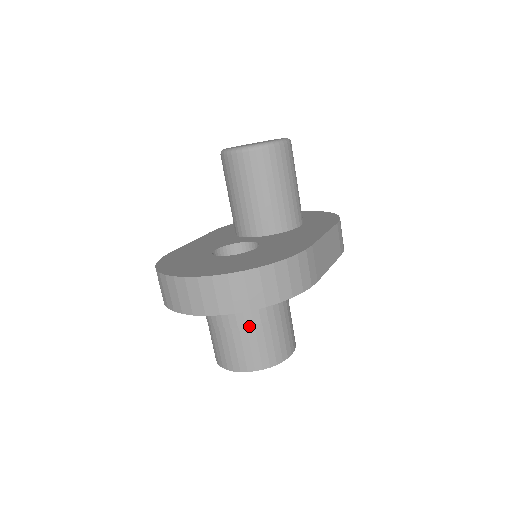
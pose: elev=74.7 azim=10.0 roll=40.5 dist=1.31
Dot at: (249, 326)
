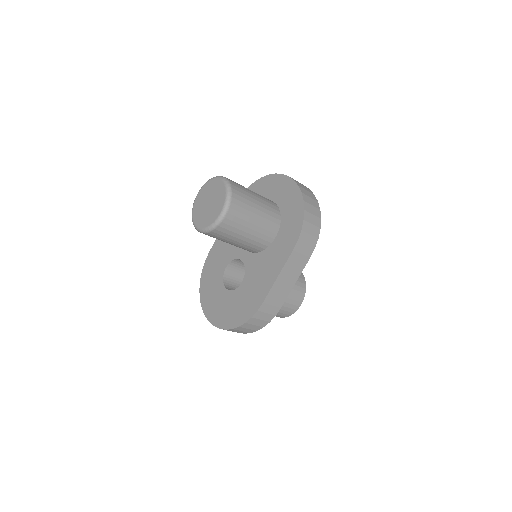
Dot at: occluded
